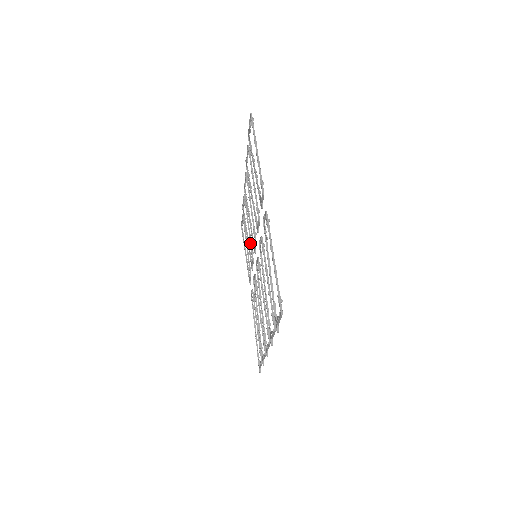
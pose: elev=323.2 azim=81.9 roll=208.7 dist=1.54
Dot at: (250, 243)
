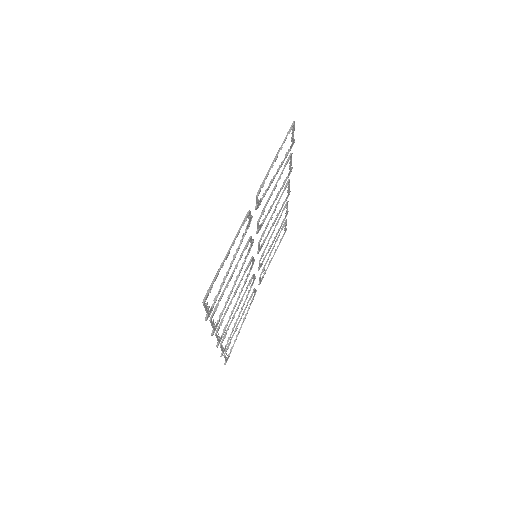
Dot at: (266, 245)
